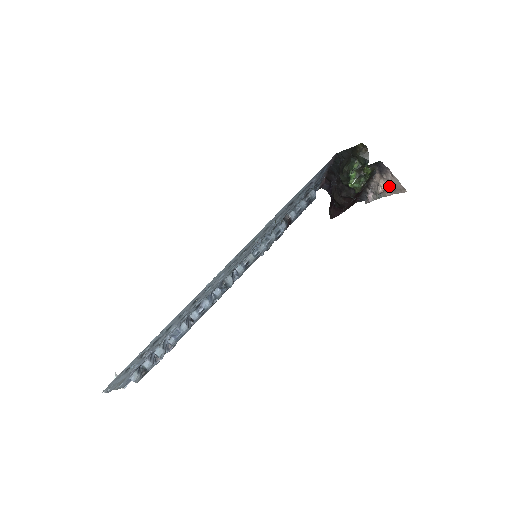
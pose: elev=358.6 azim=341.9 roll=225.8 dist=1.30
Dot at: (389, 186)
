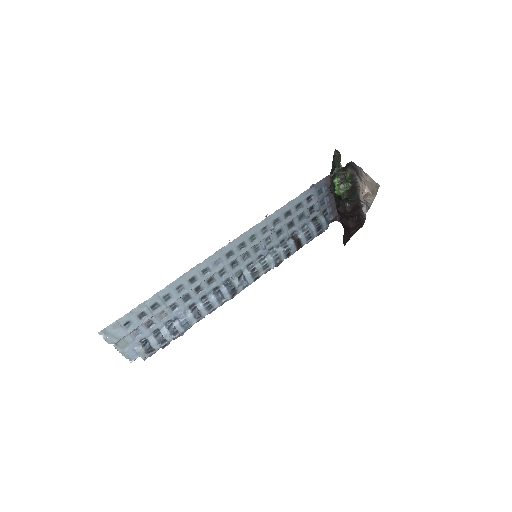
Dot at: (369, 188)
